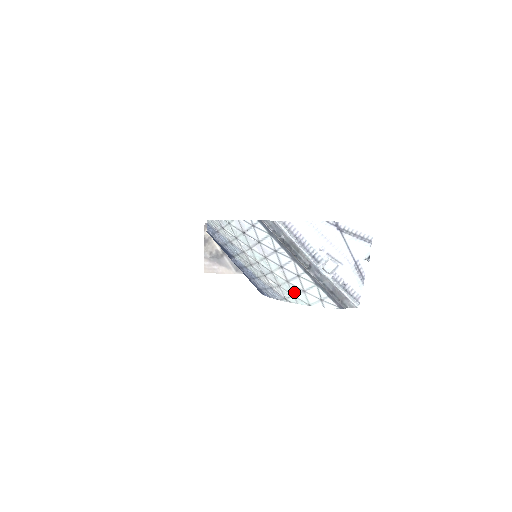
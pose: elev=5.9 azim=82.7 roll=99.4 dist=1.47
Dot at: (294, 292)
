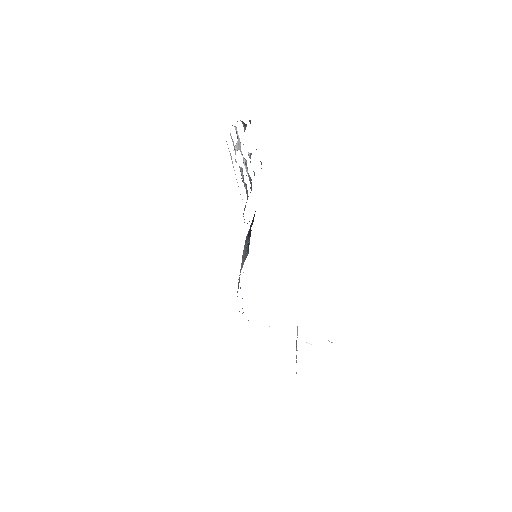
Dot at: occluded
